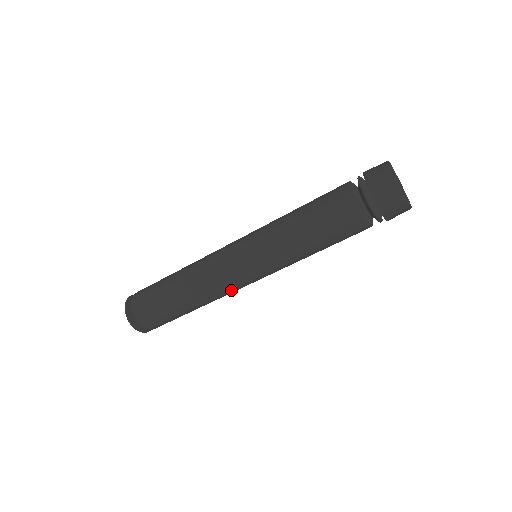
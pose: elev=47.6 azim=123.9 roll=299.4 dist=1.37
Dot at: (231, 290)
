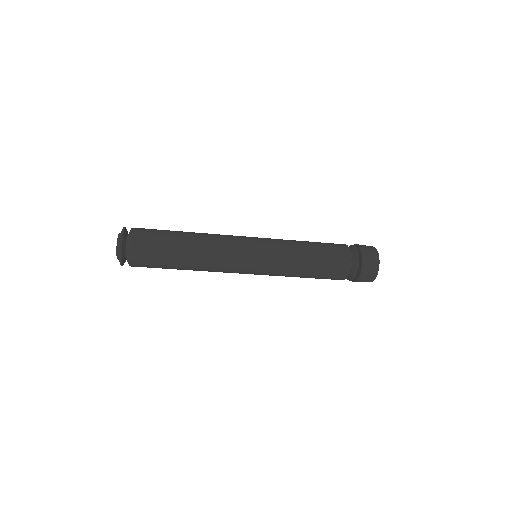
Dot at: (226, 271)
